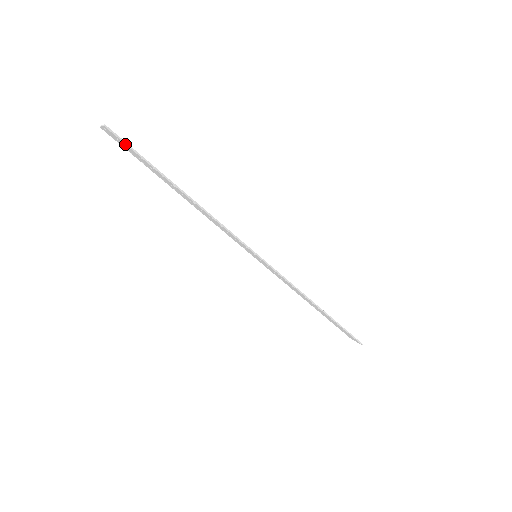
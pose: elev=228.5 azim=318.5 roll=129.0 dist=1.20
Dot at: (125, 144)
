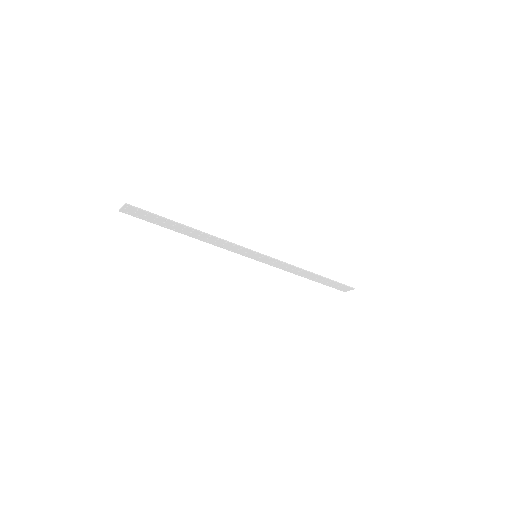
Dot at: (143, 211)
